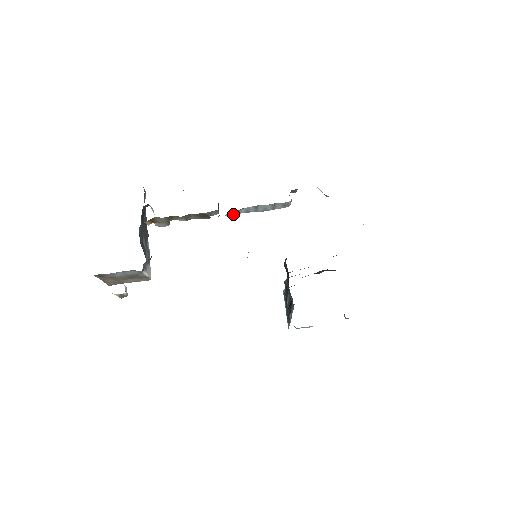
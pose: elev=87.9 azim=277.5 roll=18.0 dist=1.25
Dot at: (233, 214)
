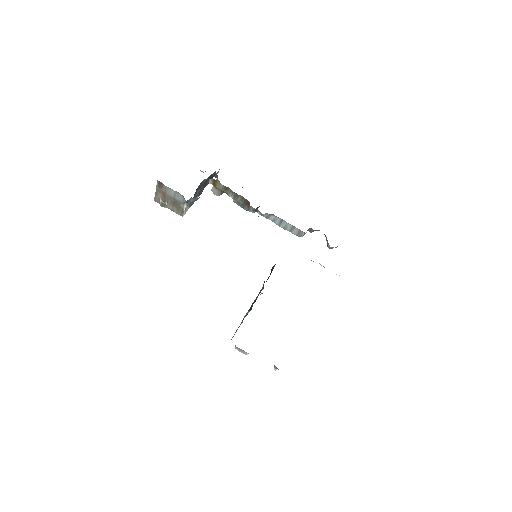
Dot at: (264, 216)
